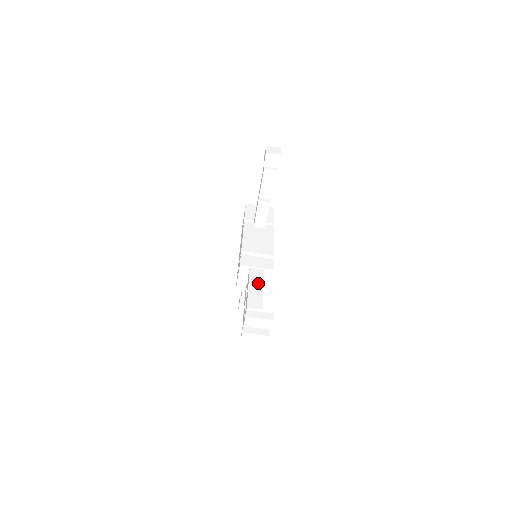
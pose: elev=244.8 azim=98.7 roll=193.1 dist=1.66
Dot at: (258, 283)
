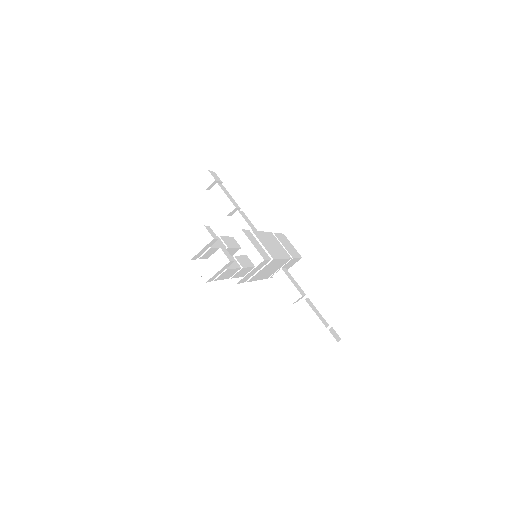
Dot at: occluded
